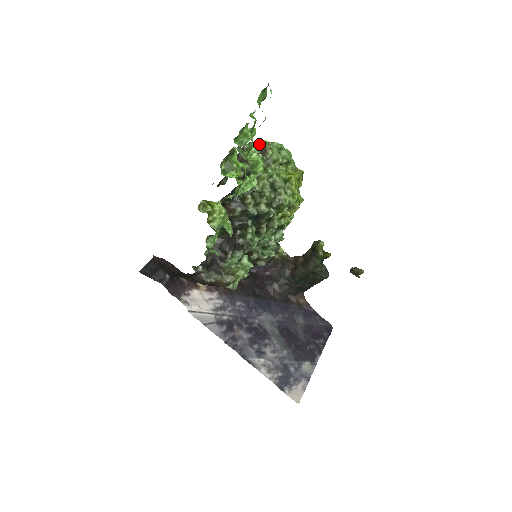
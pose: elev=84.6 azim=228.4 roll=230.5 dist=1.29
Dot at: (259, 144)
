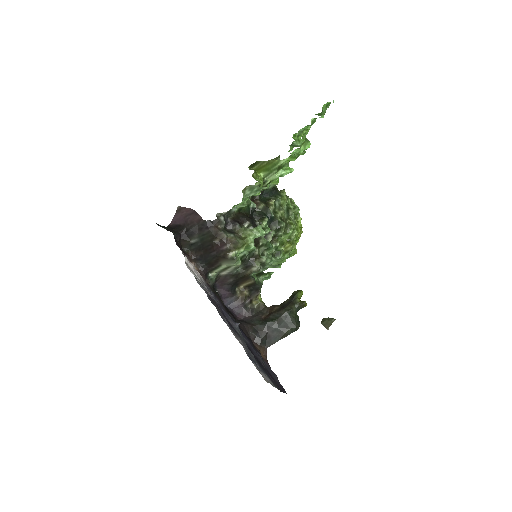
Dot at: occluded
